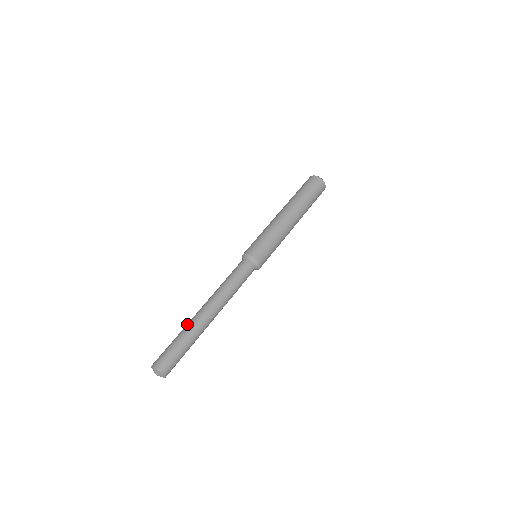
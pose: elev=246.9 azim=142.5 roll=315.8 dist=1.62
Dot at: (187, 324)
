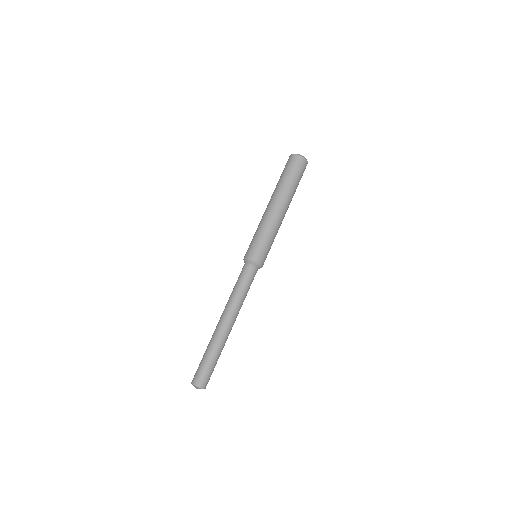
Dot at: occluded
